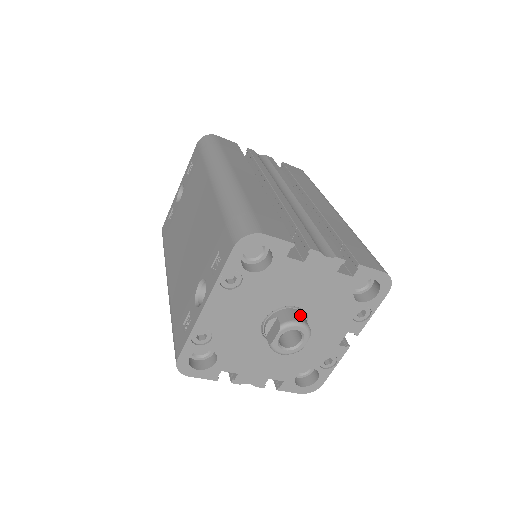
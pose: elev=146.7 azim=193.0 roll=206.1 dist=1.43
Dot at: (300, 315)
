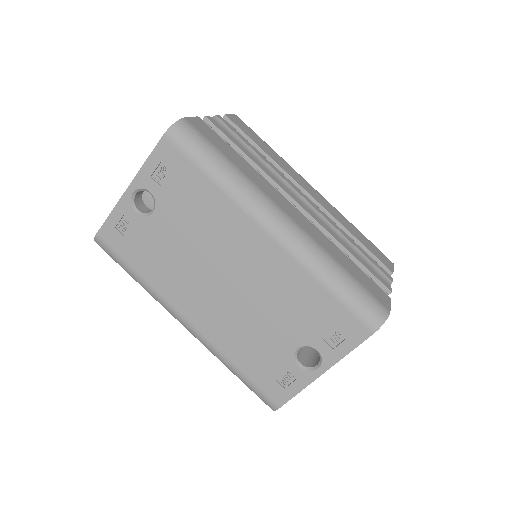
Dot at: occluded
